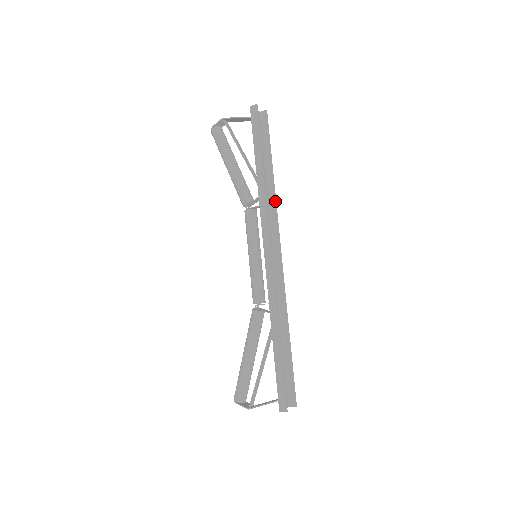
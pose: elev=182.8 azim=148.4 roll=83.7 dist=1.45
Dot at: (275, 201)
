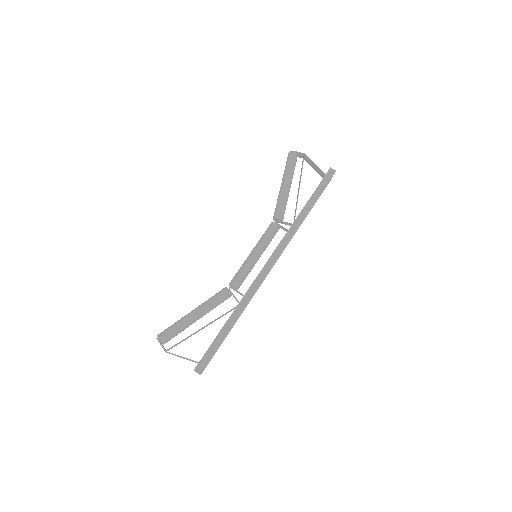
Dot at: (294, 234)
